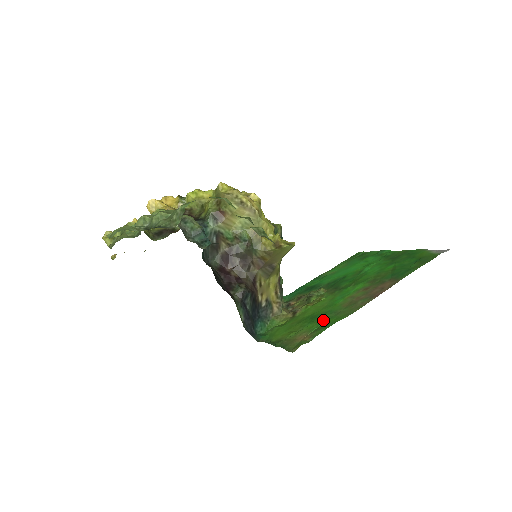
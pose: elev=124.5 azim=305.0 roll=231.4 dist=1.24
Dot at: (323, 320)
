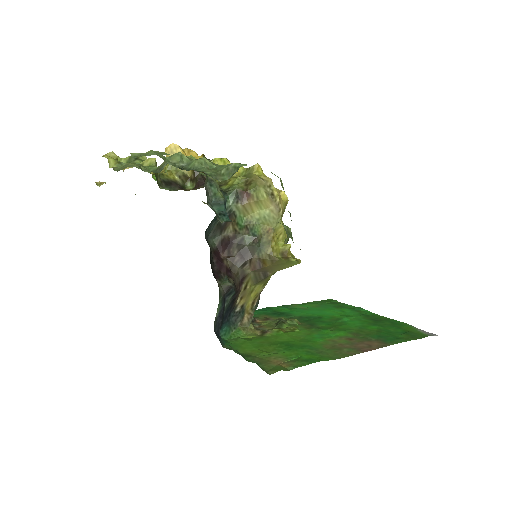
Dot at: (303, 353)
